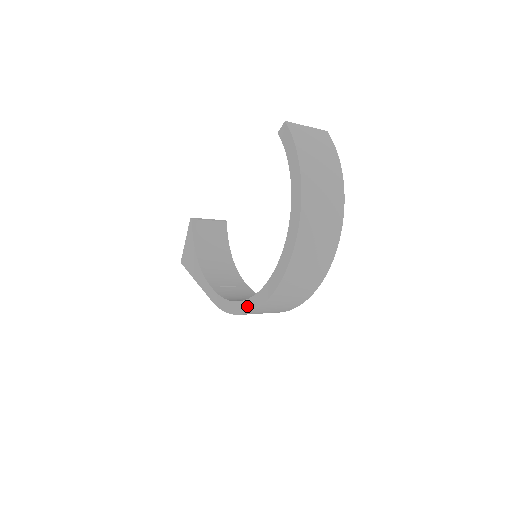
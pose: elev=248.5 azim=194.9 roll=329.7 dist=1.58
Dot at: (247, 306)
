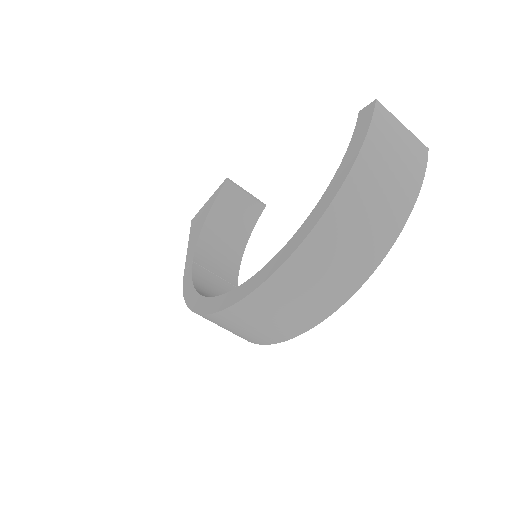
Dot at: (201, 305)
